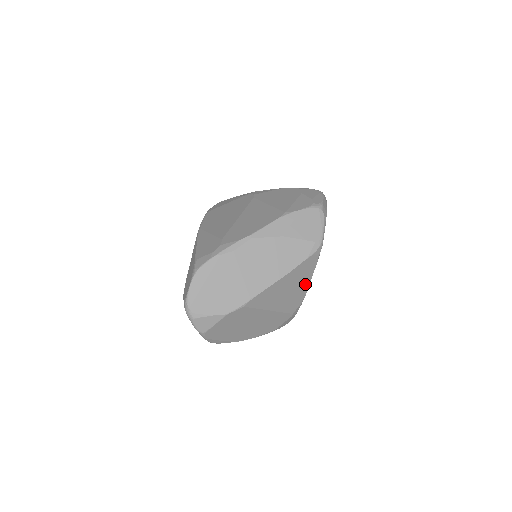
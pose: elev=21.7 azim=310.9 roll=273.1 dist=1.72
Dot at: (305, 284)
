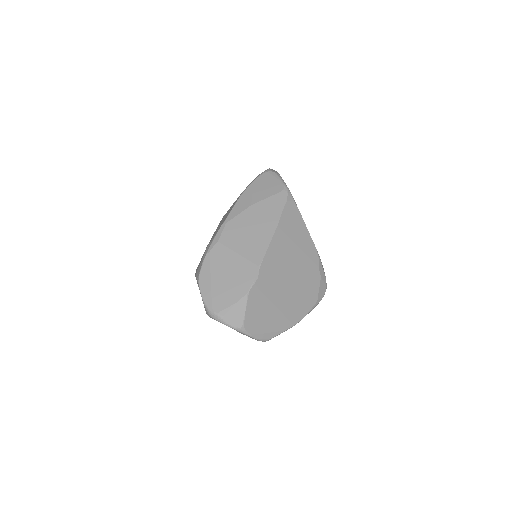
Dot at: (305, 236)
